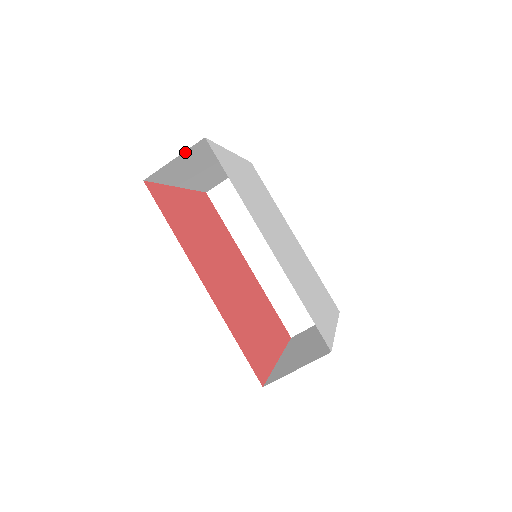
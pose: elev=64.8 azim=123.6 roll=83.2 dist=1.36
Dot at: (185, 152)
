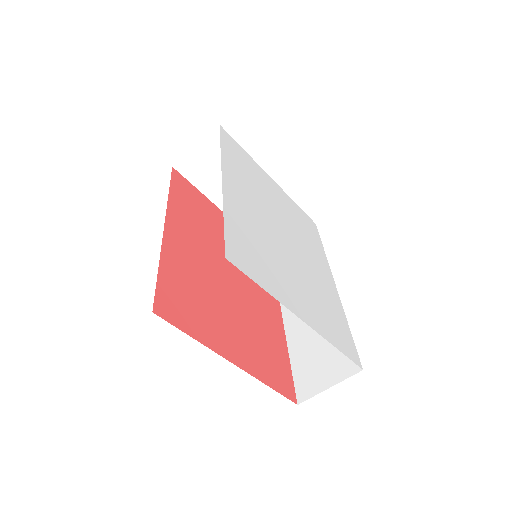
Dot at: (206, 141)
